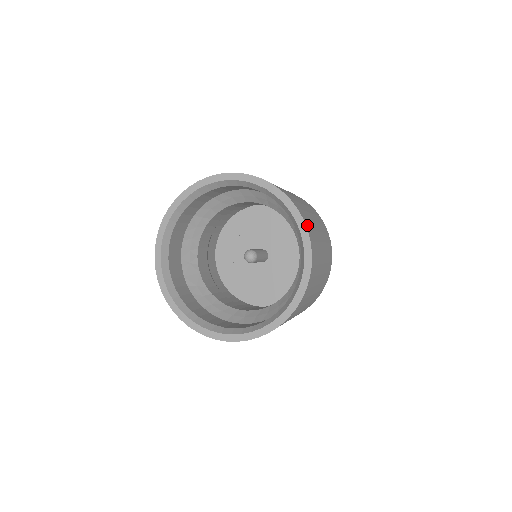
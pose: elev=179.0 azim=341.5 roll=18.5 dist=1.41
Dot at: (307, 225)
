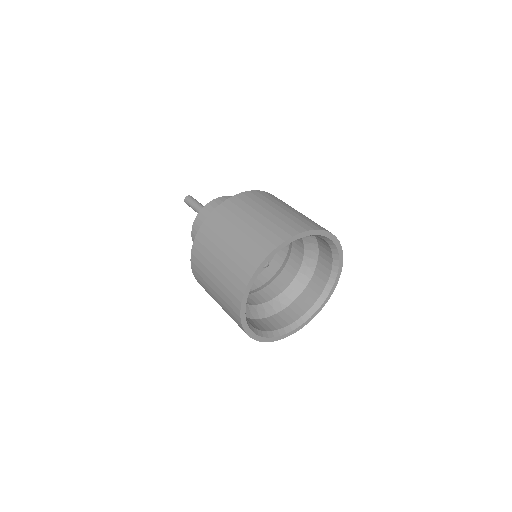
Dot at: occluded
